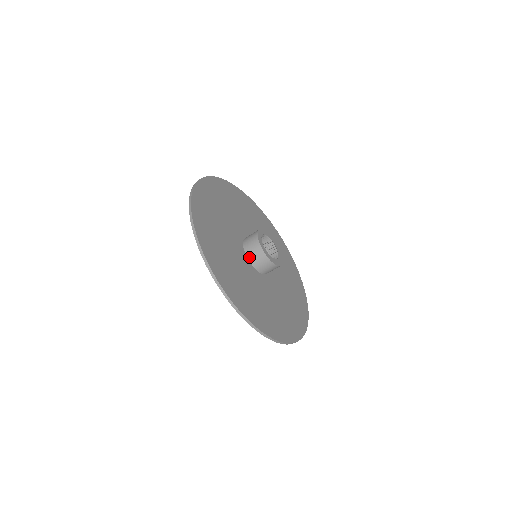
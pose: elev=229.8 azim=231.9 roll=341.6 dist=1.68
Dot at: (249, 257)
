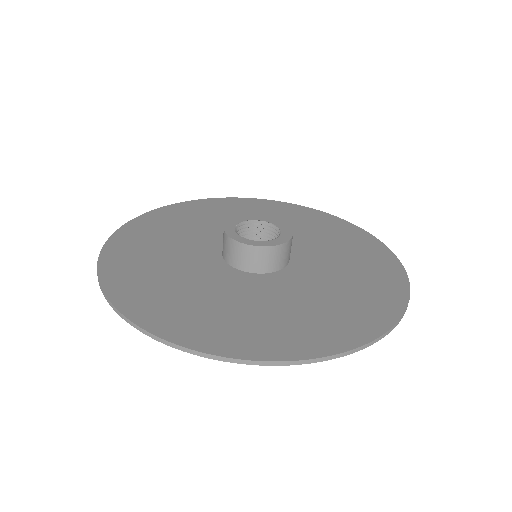
Dot at: (265, 271)
